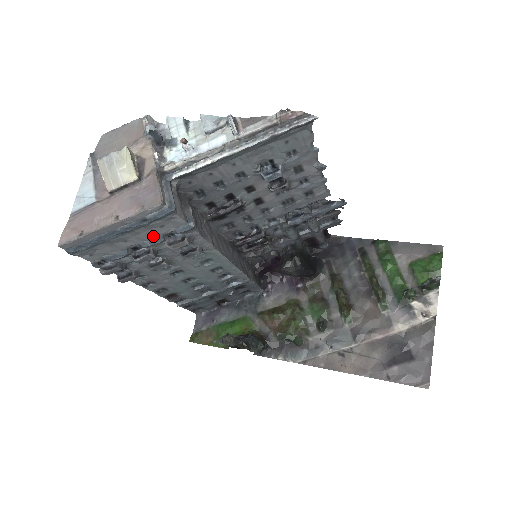
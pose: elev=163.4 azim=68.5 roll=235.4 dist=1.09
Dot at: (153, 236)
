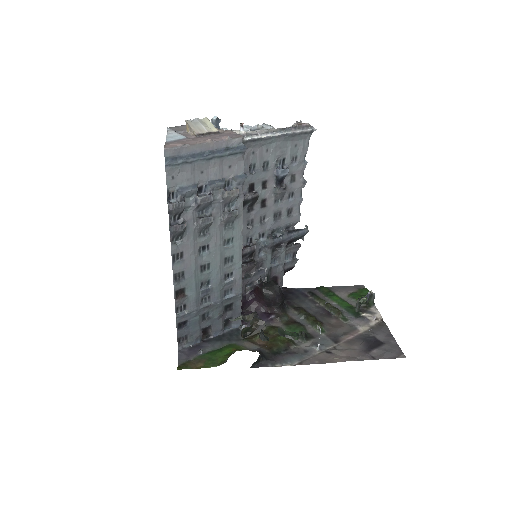
Dot at: (219, 176)
